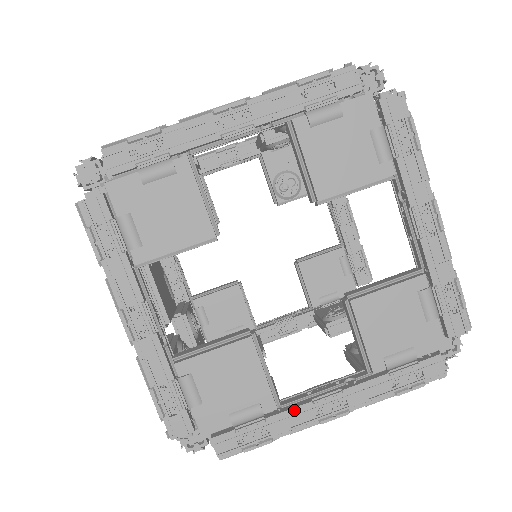
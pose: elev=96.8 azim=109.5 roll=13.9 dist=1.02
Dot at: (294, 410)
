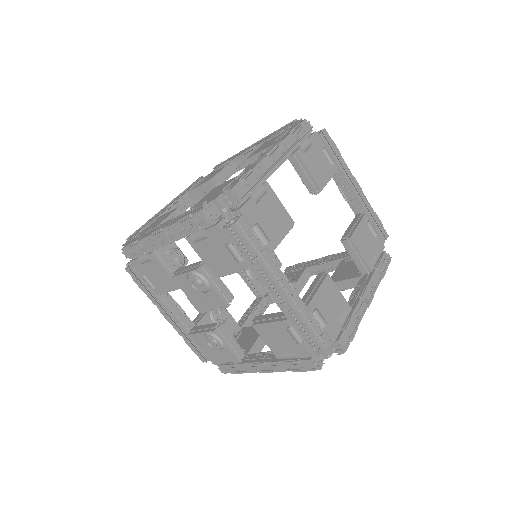
Dot at: occluded
